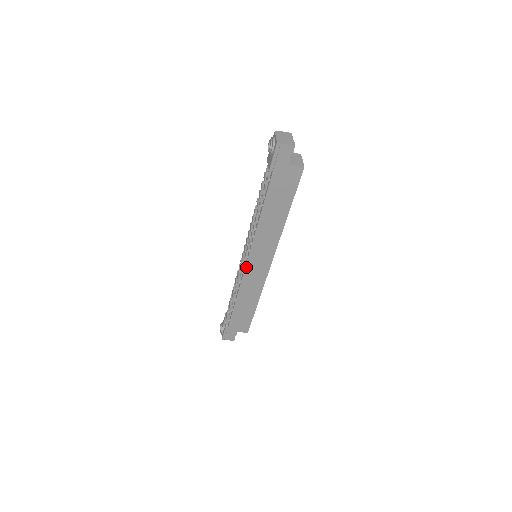
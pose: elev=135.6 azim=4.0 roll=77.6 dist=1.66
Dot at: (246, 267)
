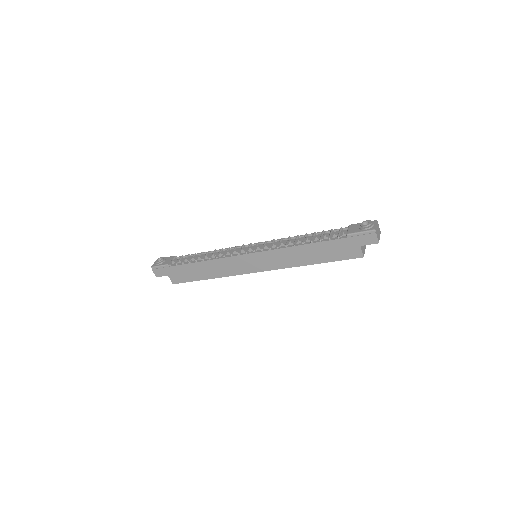
Dot at: (244, 255)
